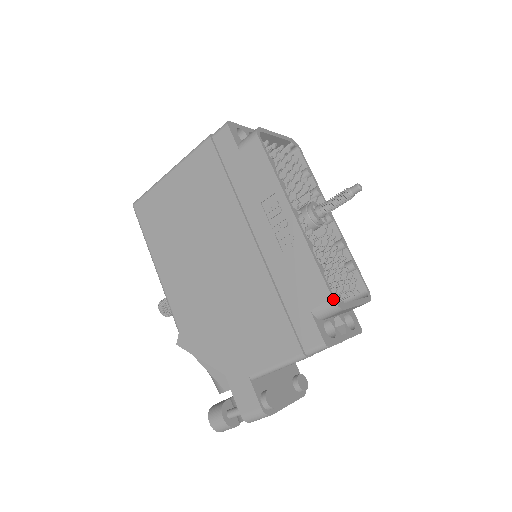
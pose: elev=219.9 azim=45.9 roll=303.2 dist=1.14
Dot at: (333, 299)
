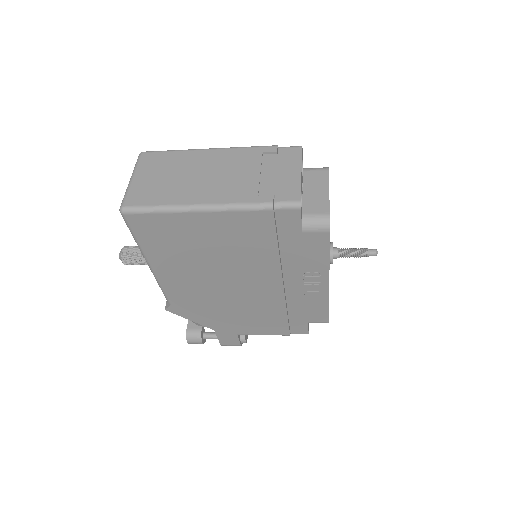
Dot at: occluded
